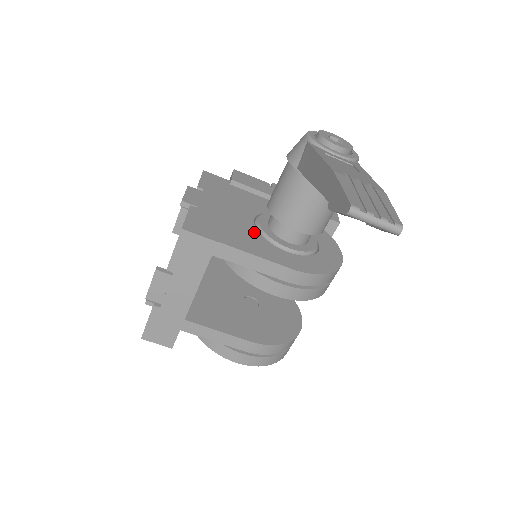
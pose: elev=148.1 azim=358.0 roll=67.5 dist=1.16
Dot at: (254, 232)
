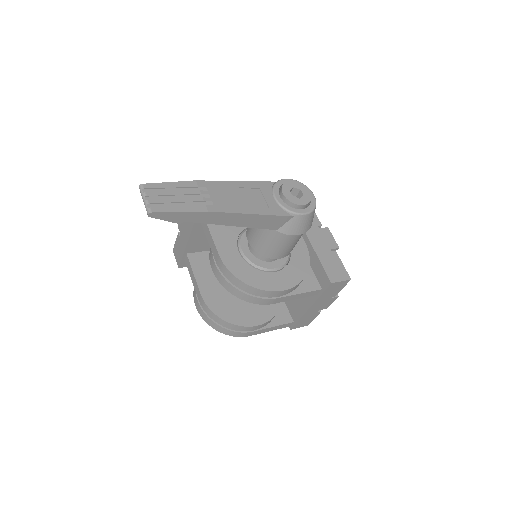
Dot at: (239, 228)
